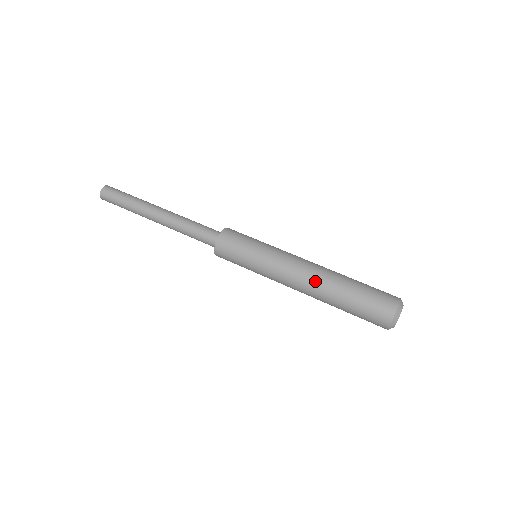
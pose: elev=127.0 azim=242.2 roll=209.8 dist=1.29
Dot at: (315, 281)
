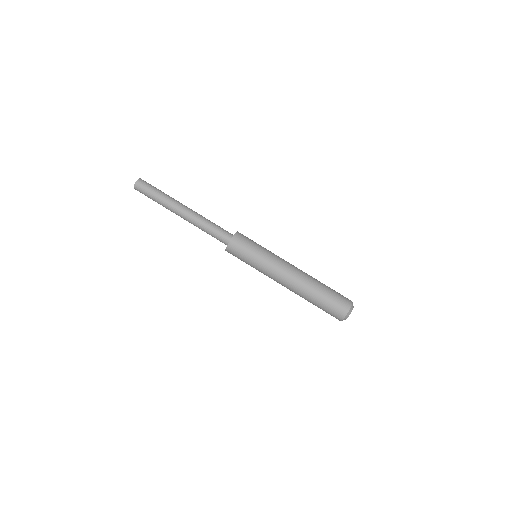
Dot at: (293, 291)
